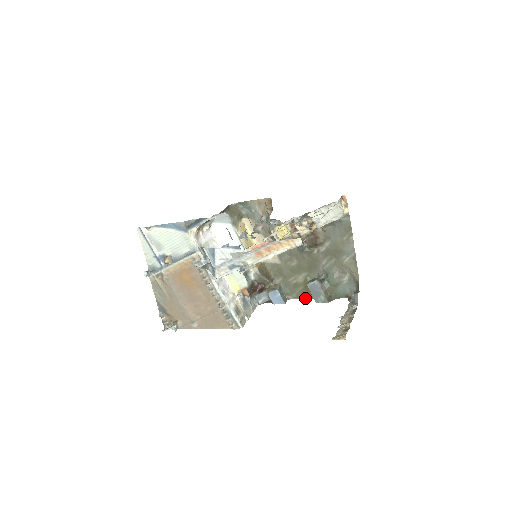
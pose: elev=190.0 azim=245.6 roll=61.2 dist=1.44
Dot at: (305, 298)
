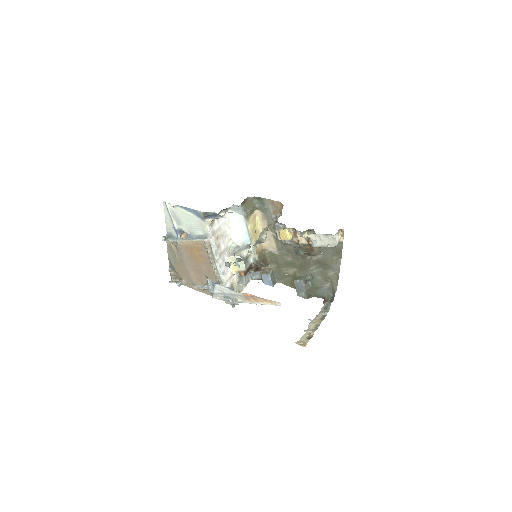
Dot at: (291, 286)
